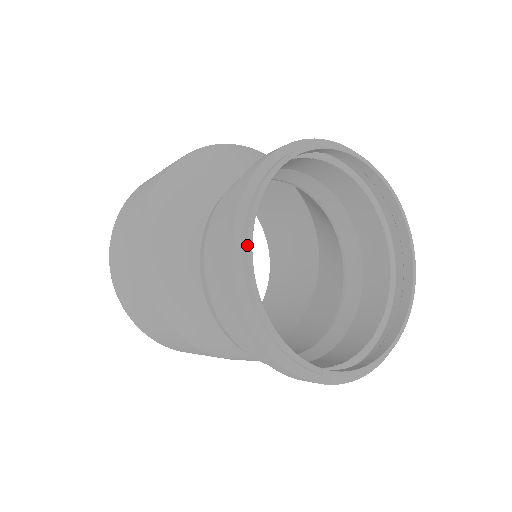
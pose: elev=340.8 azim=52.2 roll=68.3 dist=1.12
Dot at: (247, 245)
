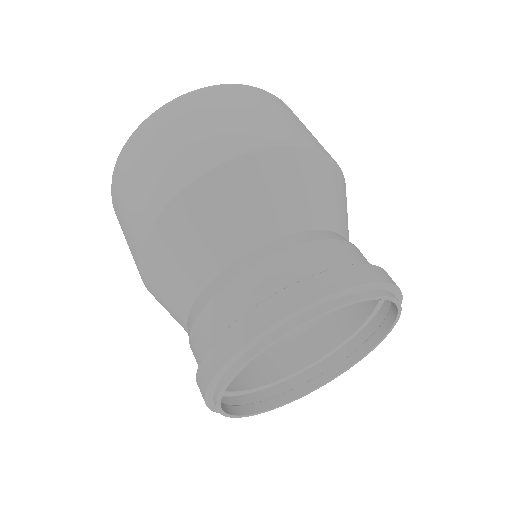
Dot at: (221, 390)
